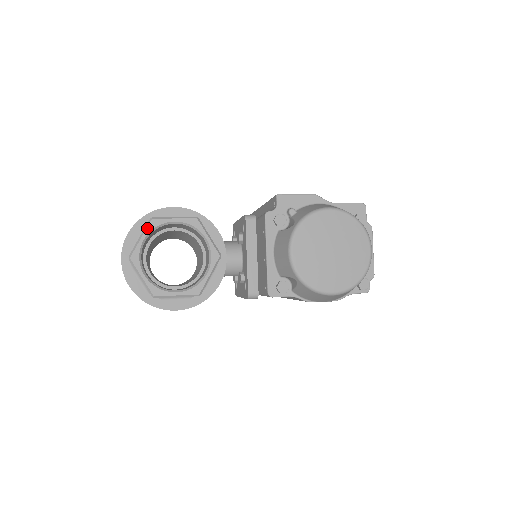
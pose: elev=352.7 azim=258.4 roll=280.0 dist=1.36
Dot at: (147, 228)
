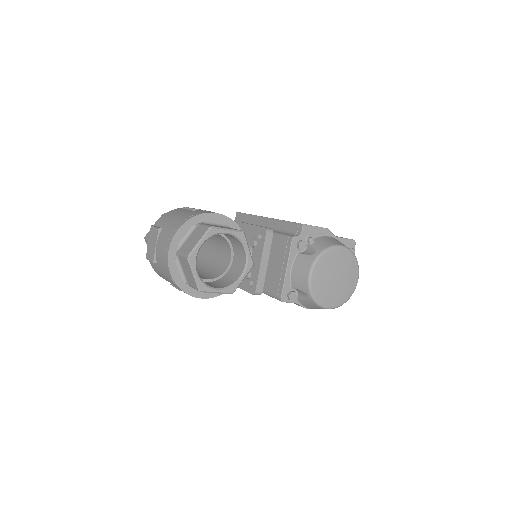
Dot at: (206, 235)
